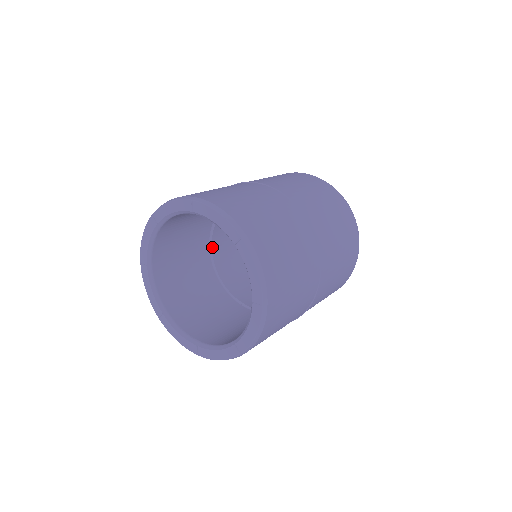
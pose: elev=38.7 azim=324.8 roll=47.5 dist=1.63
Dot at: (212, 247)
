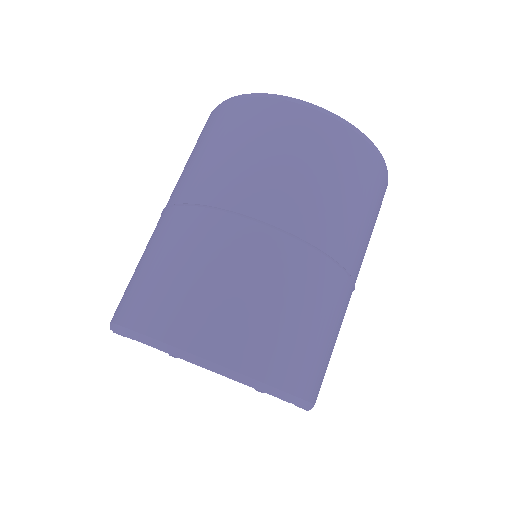
Dot at: occluded
